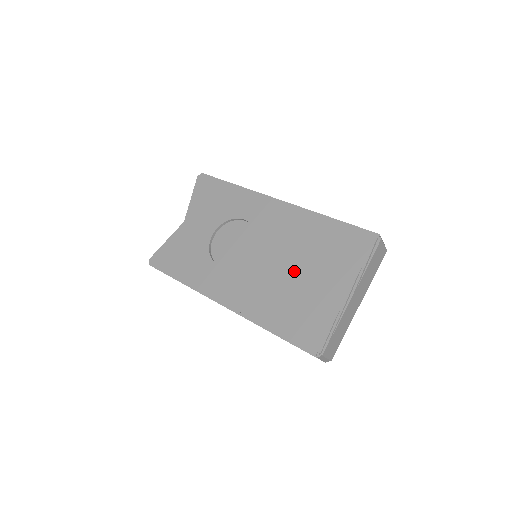
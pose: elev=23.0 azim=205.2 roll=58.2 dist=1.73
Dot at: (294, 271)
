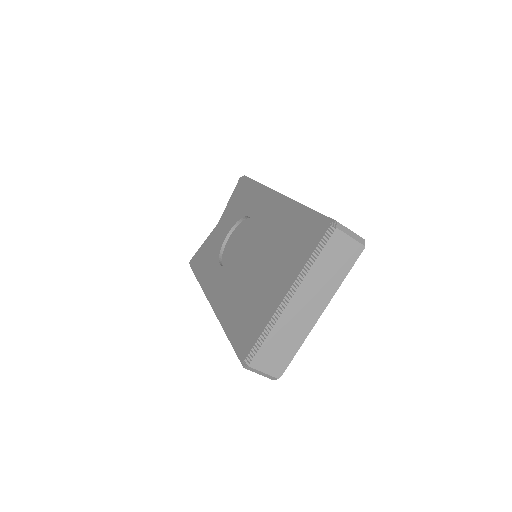
Dot at: (259, 269)
